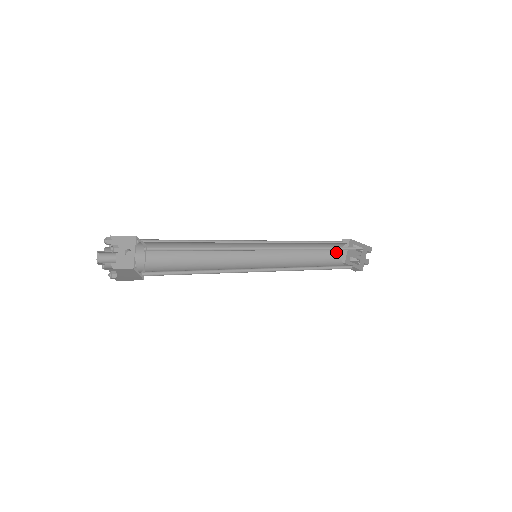
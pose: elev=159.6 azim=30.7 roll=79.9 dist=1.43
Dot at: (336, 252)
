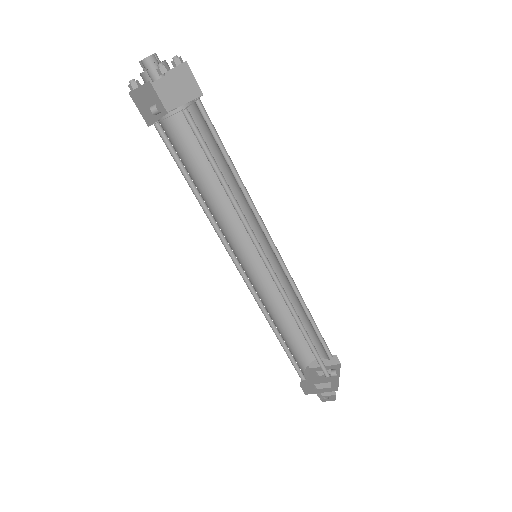
Dot at: (301, 367)
